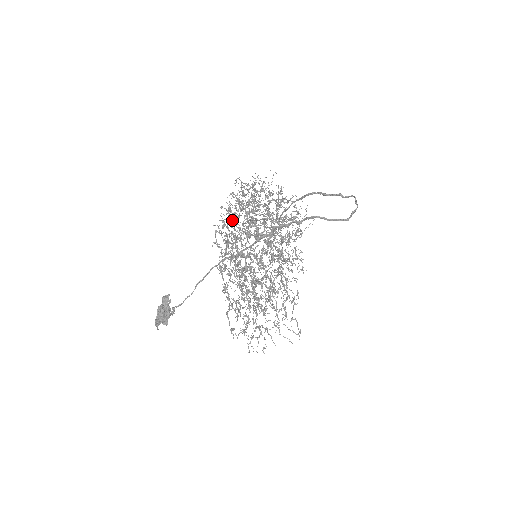
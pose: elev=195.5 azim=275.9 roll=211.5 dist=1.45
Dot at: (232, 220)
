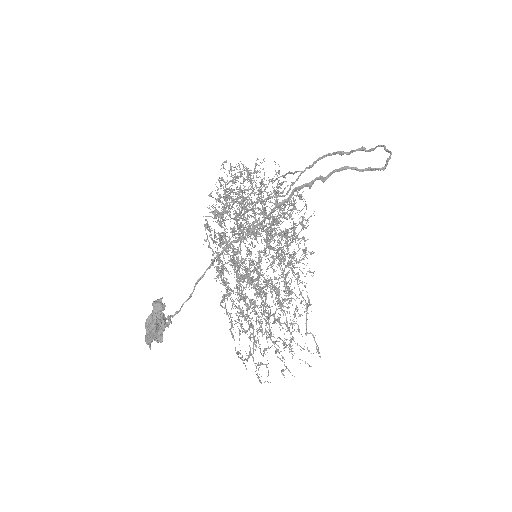
Dot at: (226, 208)
